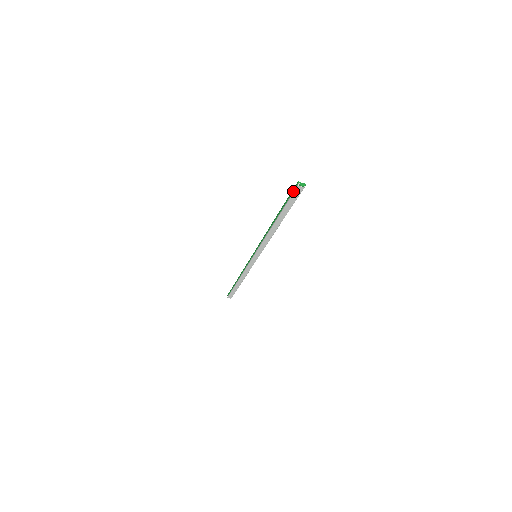
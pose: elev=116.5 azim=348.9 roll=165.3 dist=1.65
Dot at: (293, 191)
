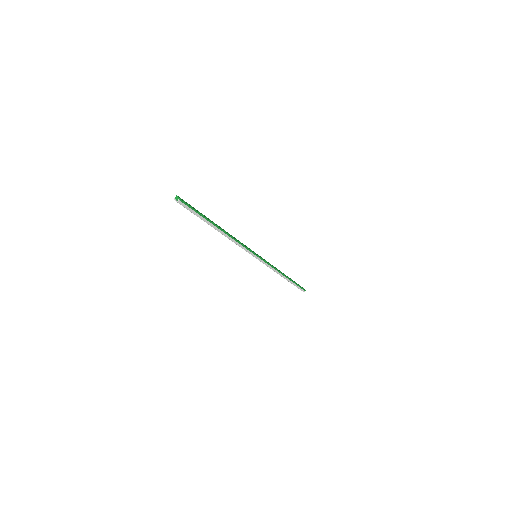
Dot at: occluded
